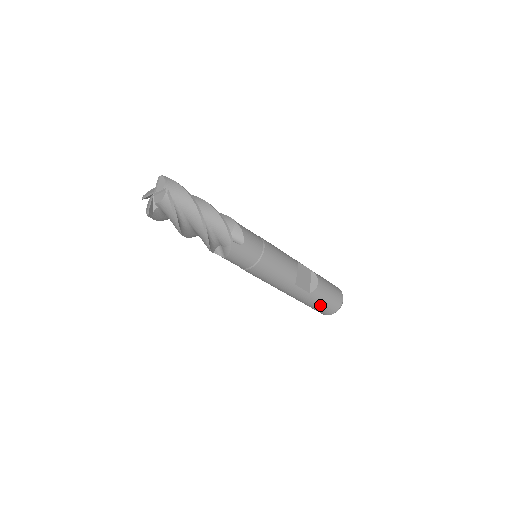
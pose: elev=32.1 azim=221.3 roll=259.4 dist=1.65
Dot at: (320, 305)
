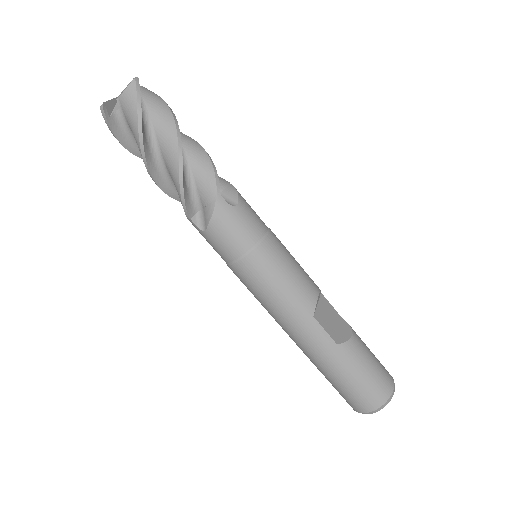
Dot at: (355, 379)
